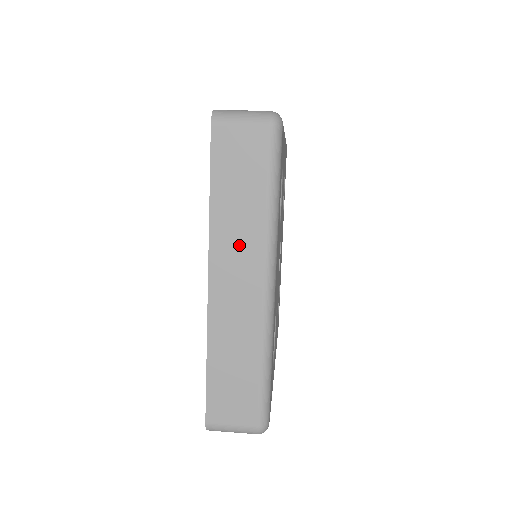
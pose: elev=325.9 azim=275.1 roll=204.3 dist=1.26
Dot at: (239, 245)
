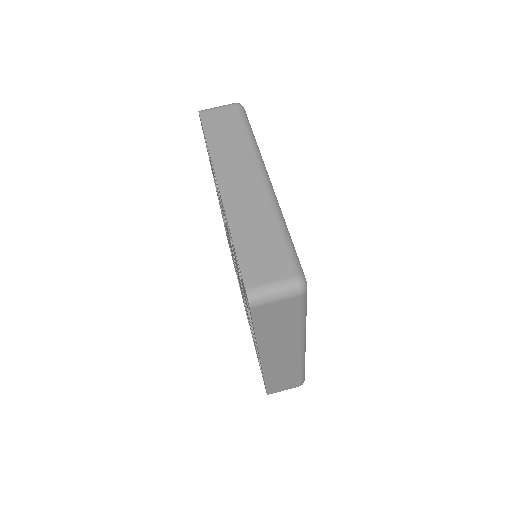
Dot at: (281, 343)
